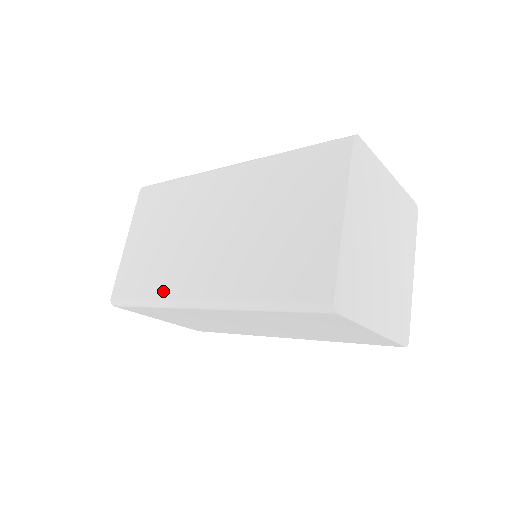
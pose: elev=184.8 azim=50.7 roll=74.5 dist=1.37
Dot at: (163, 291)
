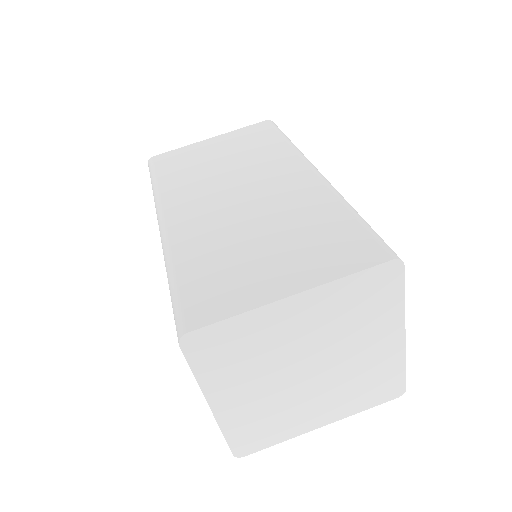
Dot at: occluded
